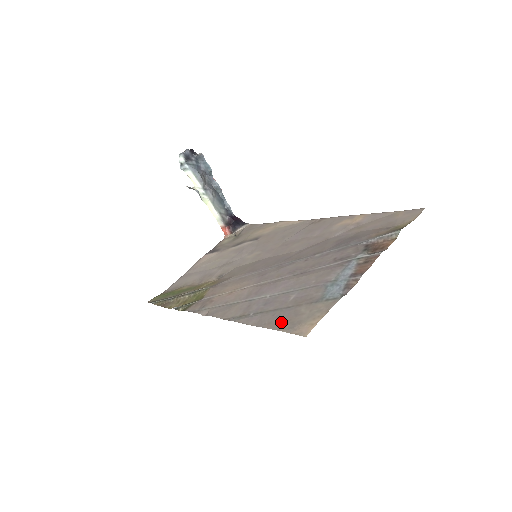
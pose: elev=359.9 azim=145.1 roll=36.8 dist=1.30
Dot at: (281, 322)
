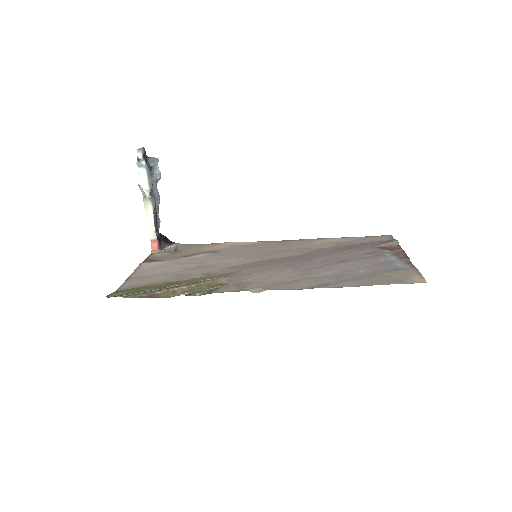
Dot at: (383, 281)
